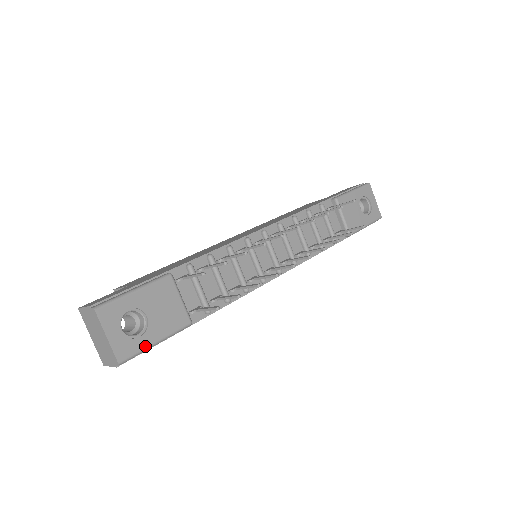
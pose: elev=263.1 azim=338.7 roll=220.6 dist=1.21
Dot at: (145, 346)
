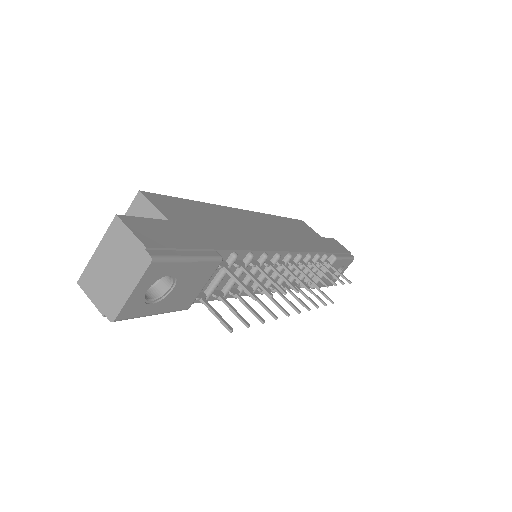
Dot at: (145, 314)
